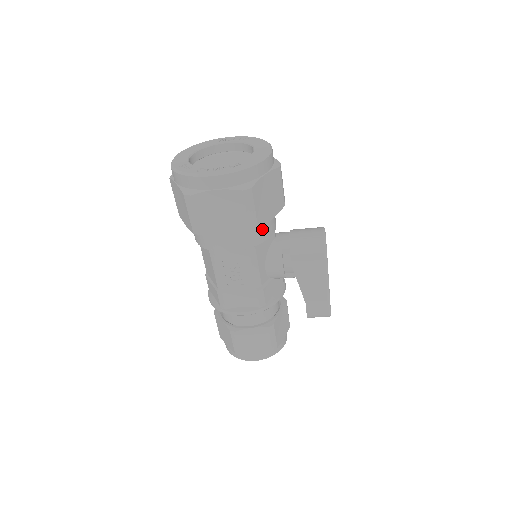
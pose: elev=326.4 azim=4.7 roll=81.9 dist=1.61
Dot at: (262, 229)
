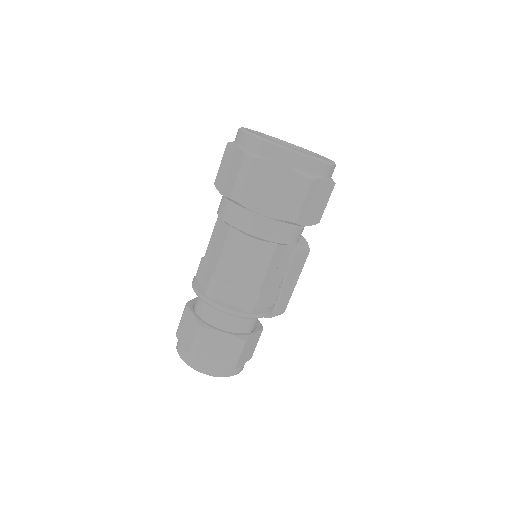
Dot at: occluded
